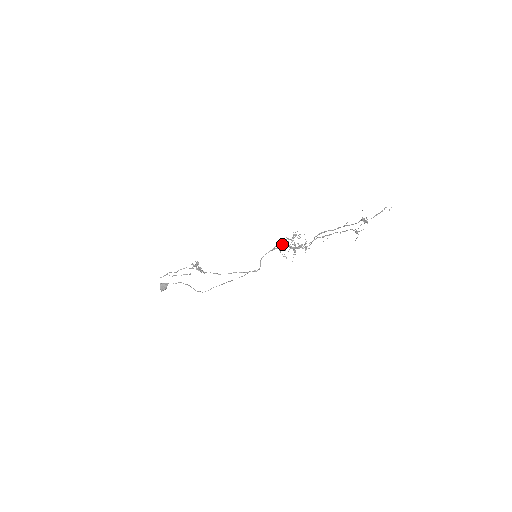
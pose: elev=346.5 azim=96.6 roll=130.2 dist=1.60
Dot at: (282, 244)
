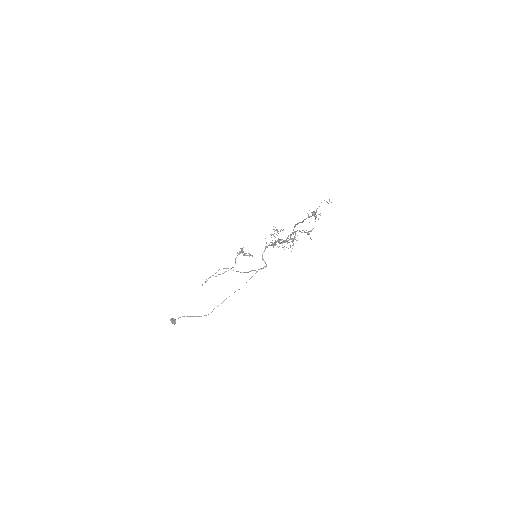
Dot at: occluded
